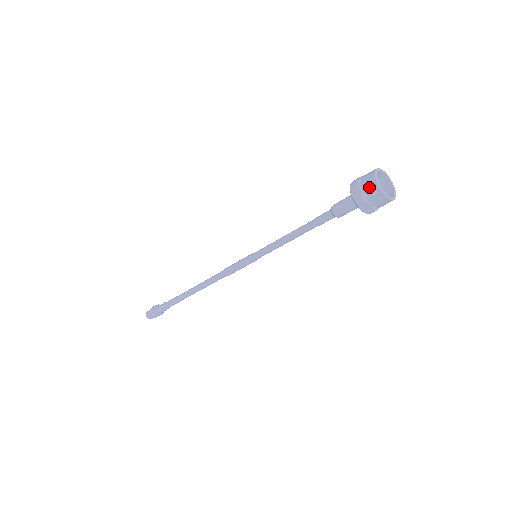
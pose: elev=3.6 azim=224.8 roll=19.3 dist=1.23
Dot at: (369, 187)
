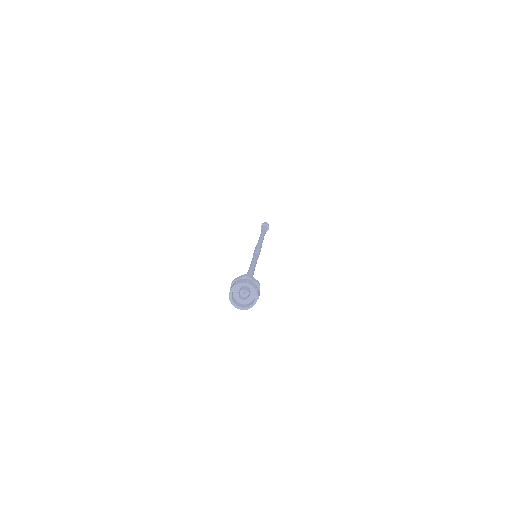
Dot at: occluded
